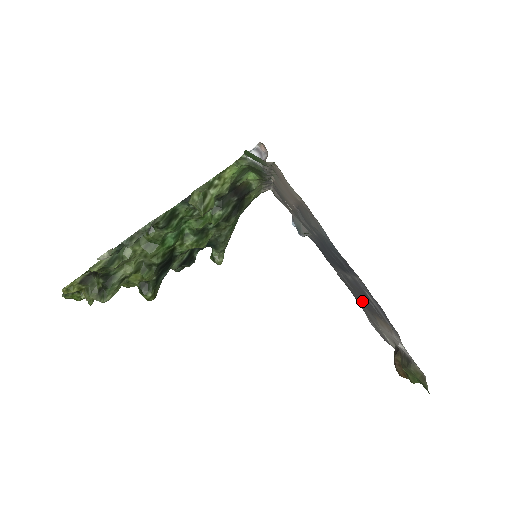
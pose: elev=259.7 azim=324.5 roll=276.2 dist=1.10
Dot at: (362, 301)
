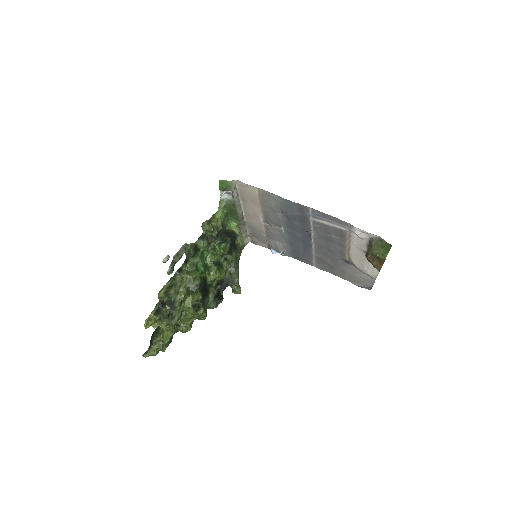
Dot at: (335, 257)
